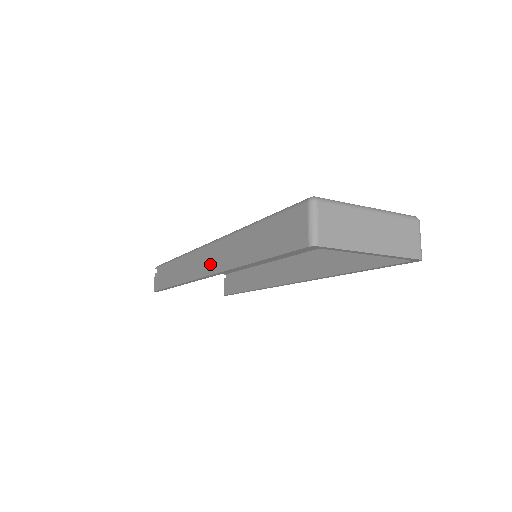
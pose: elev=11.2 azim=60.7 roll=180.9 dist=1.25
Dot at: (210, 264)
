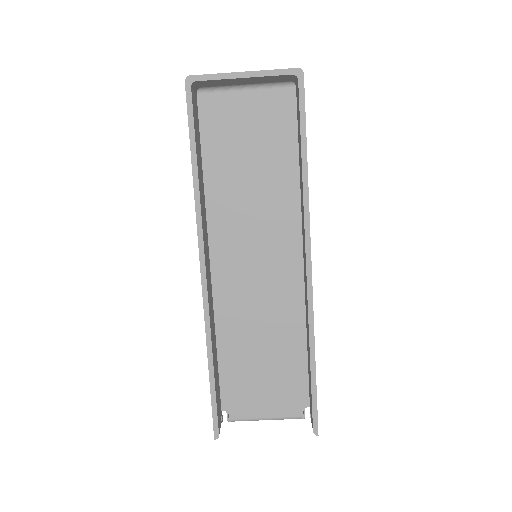
Dot at: occluded
